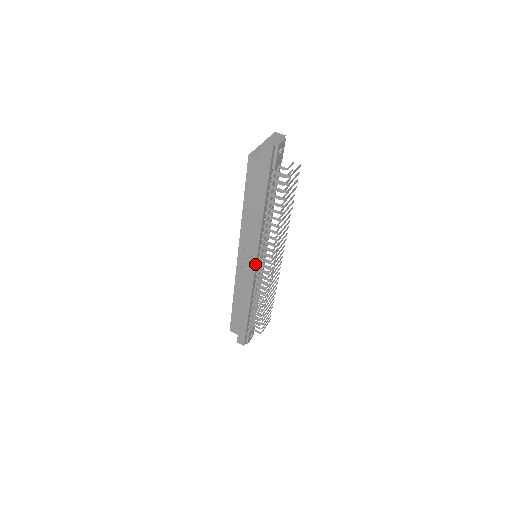
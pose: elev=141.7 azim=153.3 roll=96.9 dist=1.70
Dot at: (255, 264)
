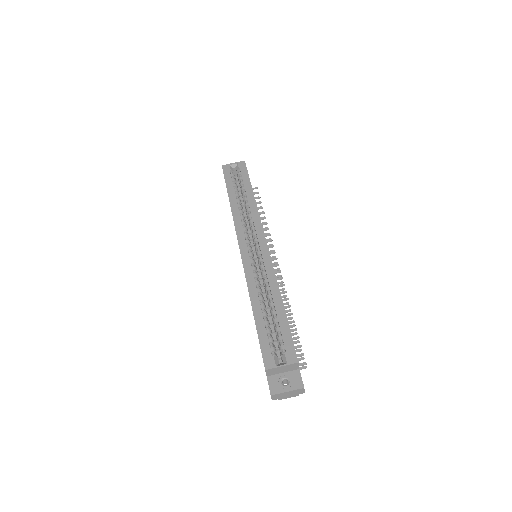
Dot at: occluded
